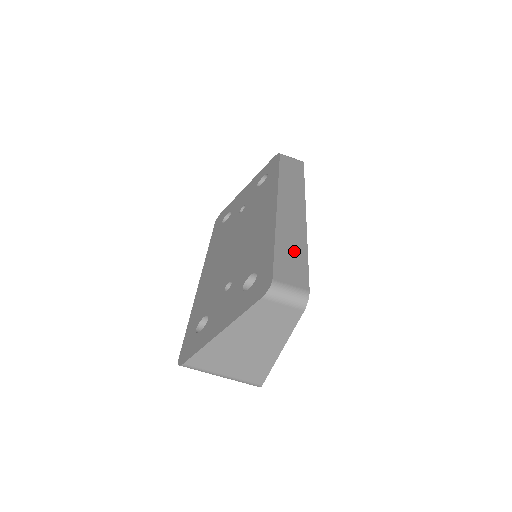
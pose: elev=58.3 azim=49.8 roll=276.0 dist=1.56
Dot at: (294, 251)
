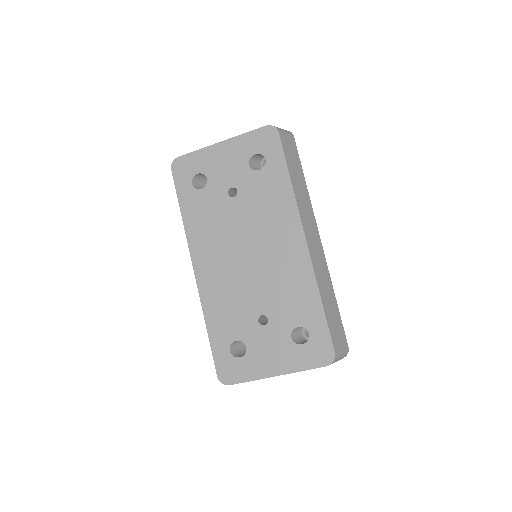
Dot at: (332, 305)
